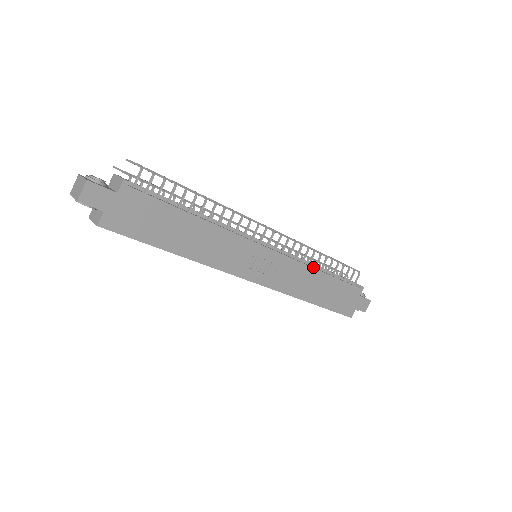
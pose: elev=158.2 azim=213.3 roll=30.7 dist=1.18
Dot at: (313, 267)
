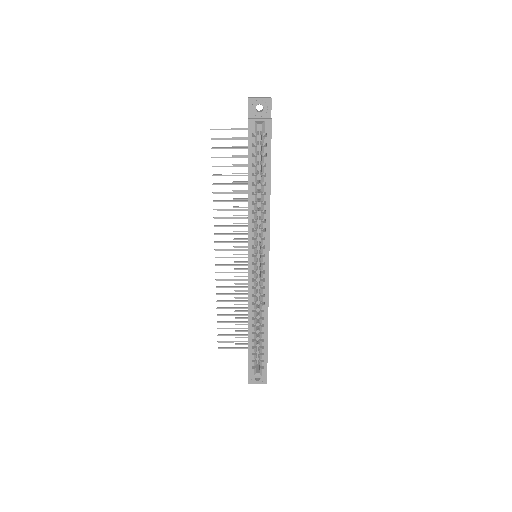
Dot at: occluded
